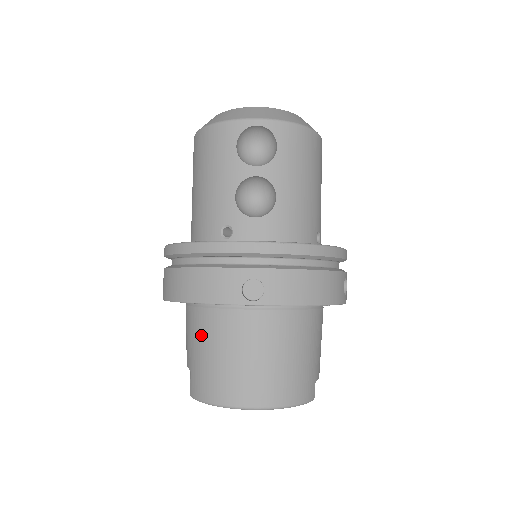
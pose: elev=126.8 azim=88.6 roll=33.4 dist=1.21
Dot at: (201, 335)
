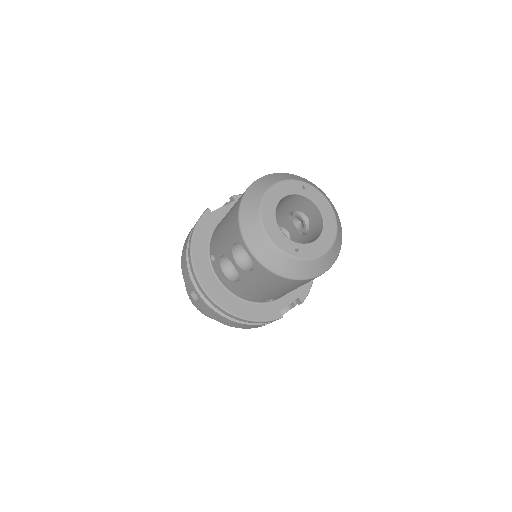
Dot at: occluded
